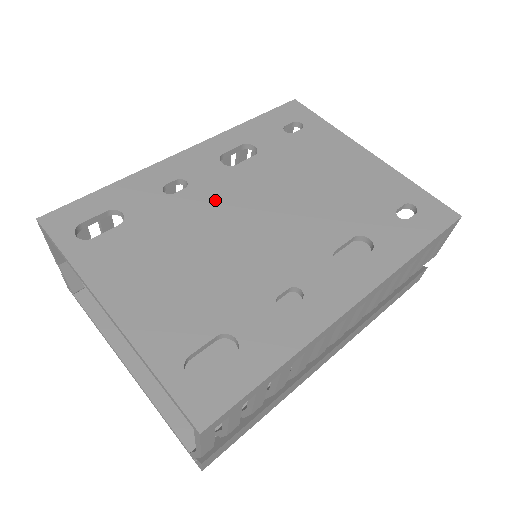
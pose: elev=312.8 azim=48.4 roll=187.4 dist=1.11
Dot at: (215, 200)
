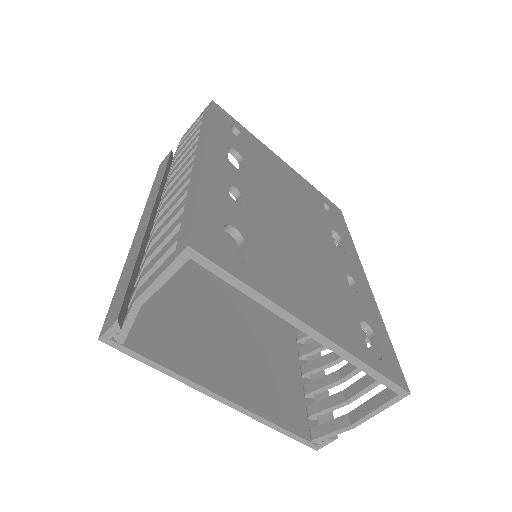
Dot at: (265, 207)
